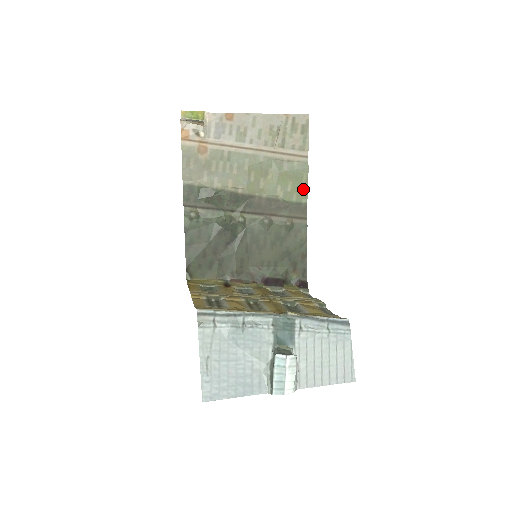
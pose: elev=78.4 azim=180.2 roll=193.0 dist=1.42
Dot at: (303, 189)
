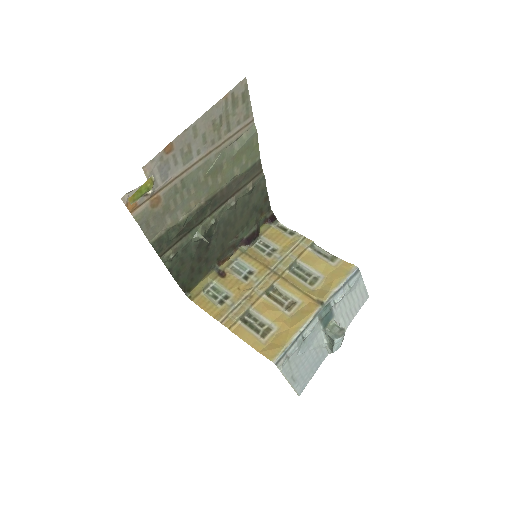
Dot at: (255, 151)
